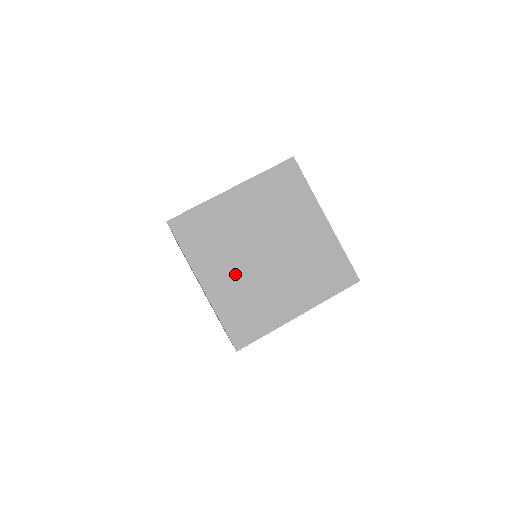
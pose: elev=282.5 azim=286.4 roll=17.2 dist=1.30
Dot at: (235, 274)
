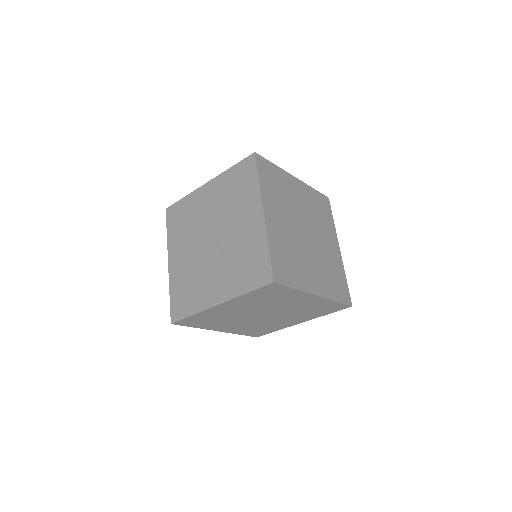
Dot at: (242, 324)
